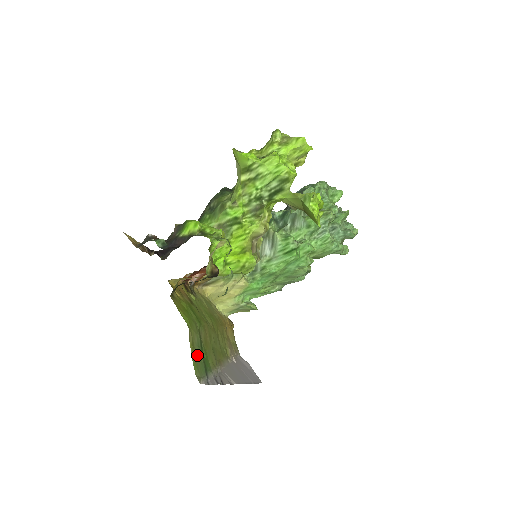
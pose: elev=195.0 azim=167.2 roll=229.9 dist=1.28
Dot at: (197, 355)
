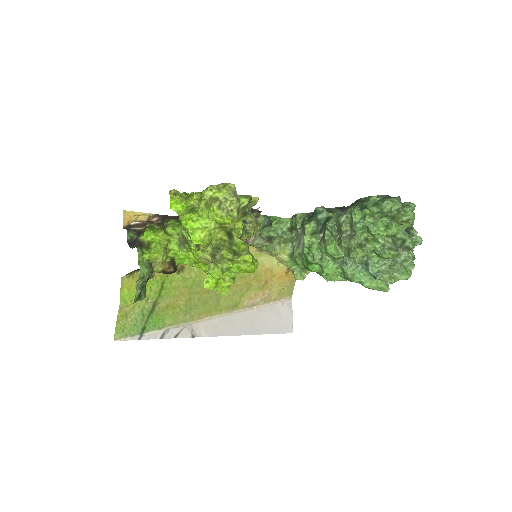
Dot at: (131, 321)
